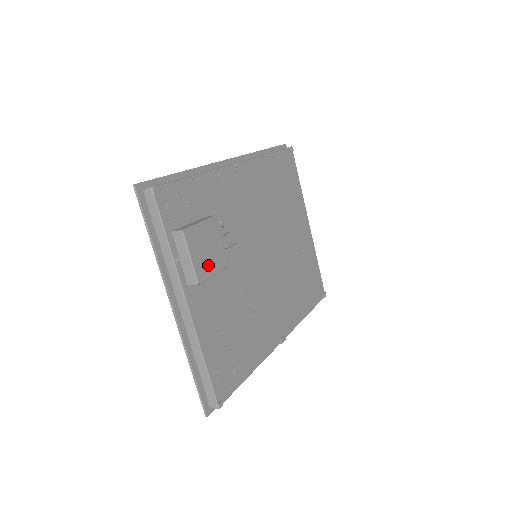
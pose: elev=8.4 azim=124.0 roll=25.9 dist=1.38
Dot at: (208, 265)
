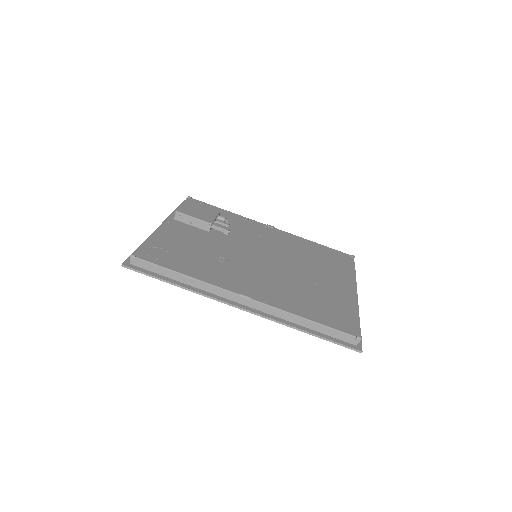
Dot at: (192, 213)
